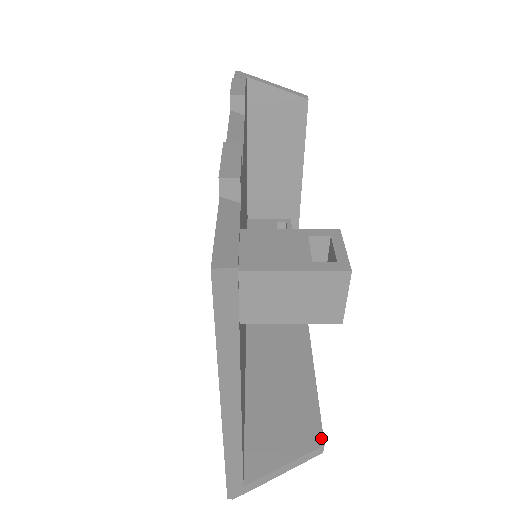
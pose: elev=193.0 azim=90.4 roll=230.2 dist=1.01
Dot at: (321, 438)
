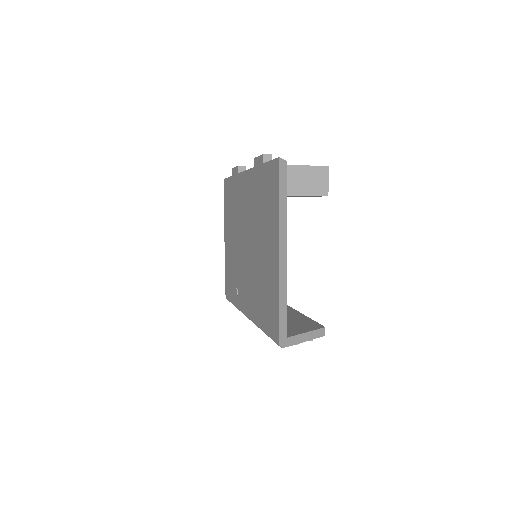
Dot at: (322, 326)
